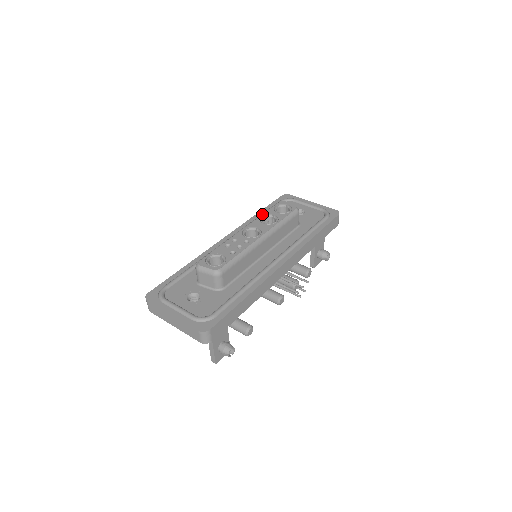
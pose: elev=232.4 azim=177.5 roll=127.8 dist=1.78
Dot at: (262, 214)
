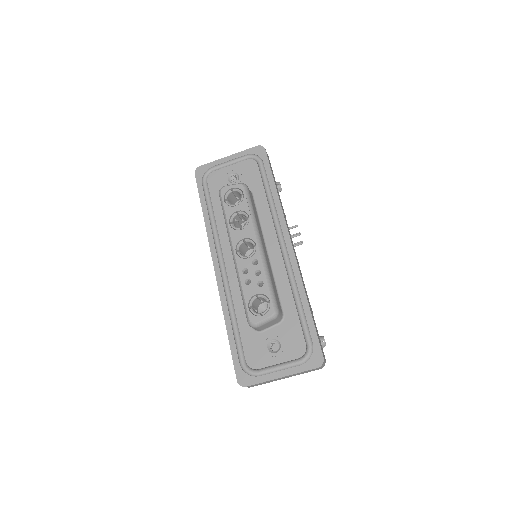
Dot at: (226, 221)
